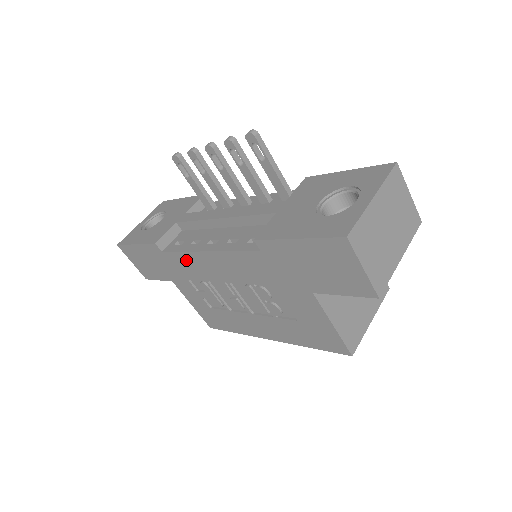
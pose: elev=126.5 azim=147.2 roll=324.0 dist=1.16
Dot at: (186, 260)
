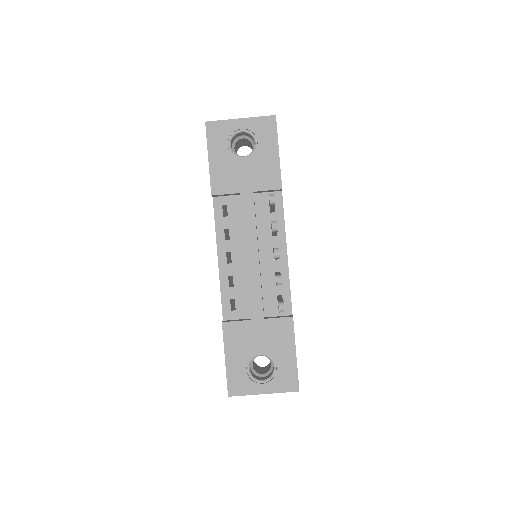
Dot at: occluded
